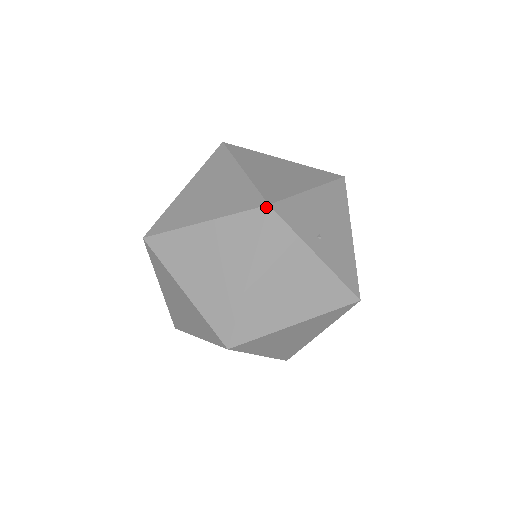
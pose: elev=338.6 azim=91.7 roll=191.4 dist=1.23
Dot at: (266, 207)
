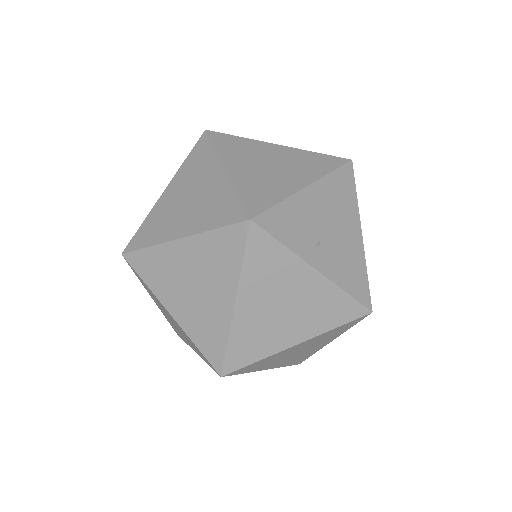
Dot at: (247, 222)
